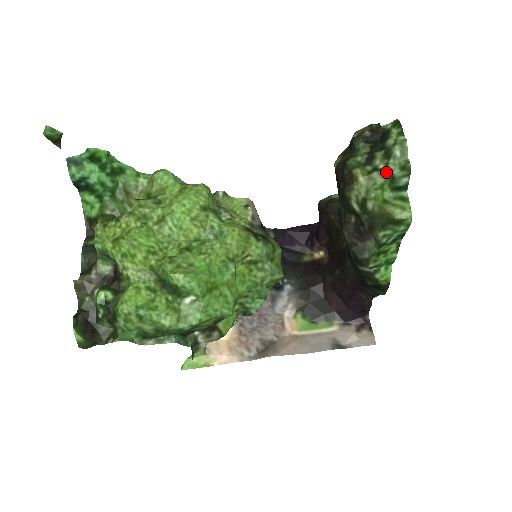
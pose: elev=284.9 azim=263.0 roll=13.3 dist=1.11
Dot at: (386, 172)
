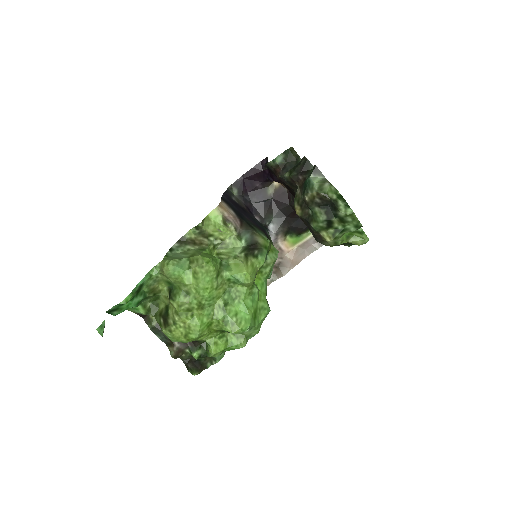
Dot at: (345, 230)
